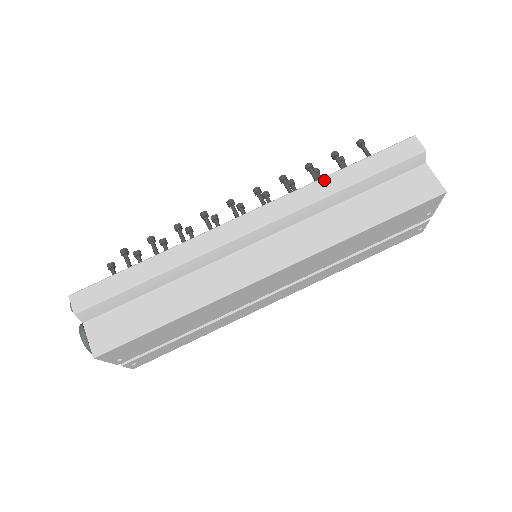
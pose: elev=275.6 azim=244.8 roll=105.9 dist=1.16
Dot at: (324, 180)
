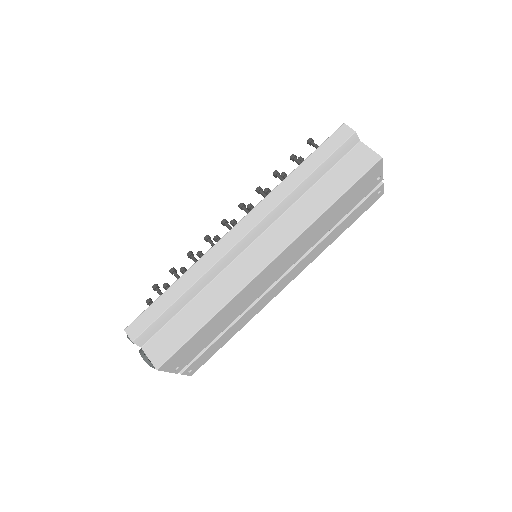
Dot at: (286, 180)
